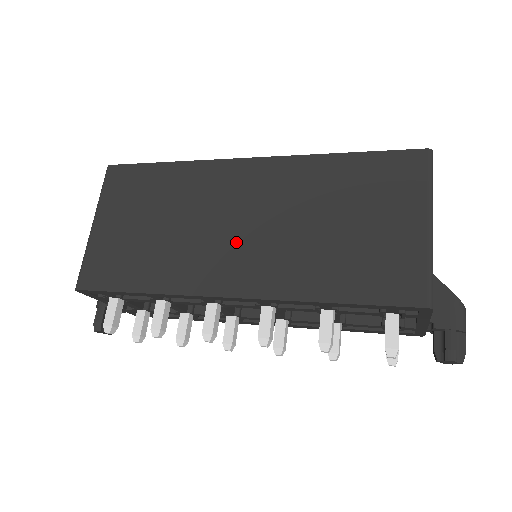
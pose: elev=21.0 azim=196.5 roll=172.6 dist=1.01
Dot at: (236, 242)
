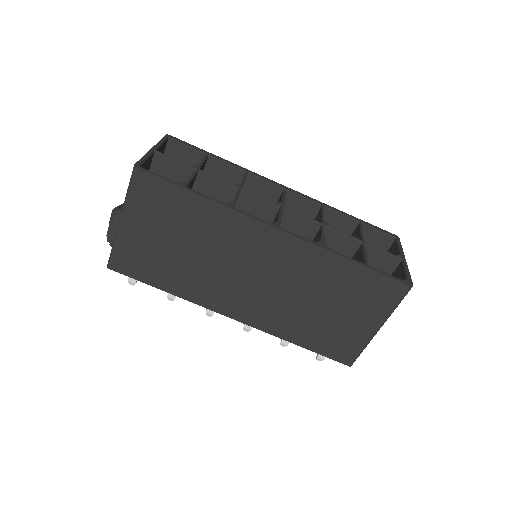
Dot at: (247, 288)
